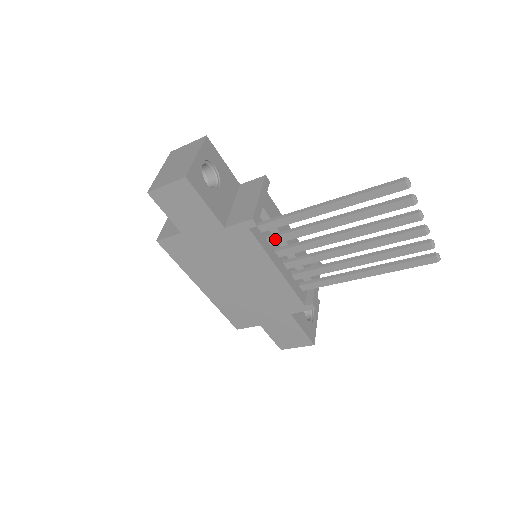
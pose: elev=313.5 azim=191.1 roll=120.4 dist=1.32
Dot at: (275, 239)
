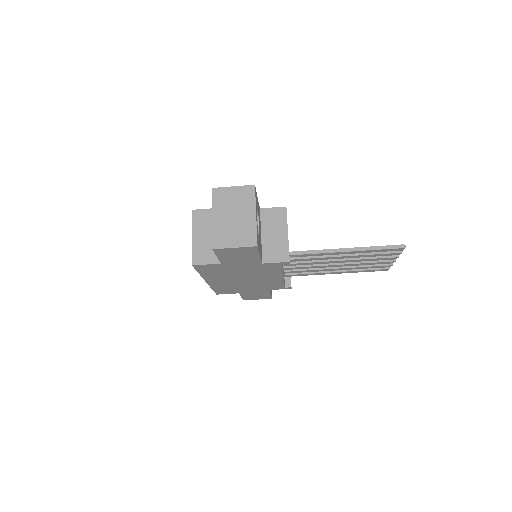
Dot at: occluded
